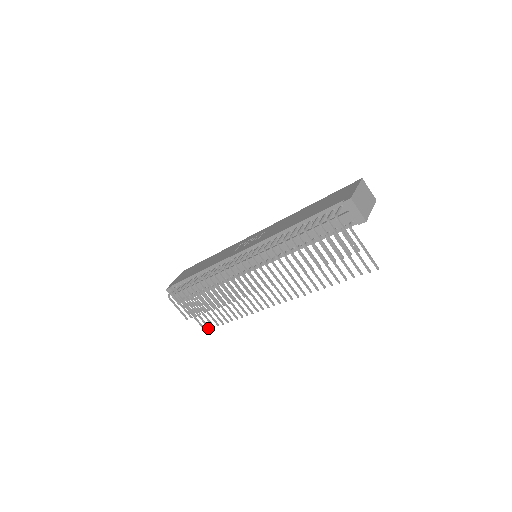
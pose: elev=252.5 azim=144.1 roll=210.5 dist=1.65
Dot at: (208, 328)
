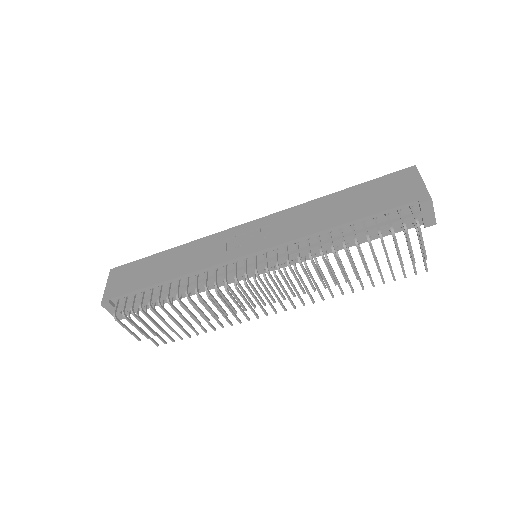
Dot at: (164, 343)
